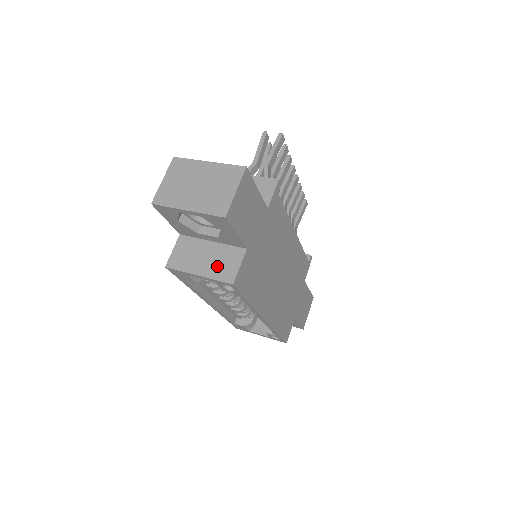
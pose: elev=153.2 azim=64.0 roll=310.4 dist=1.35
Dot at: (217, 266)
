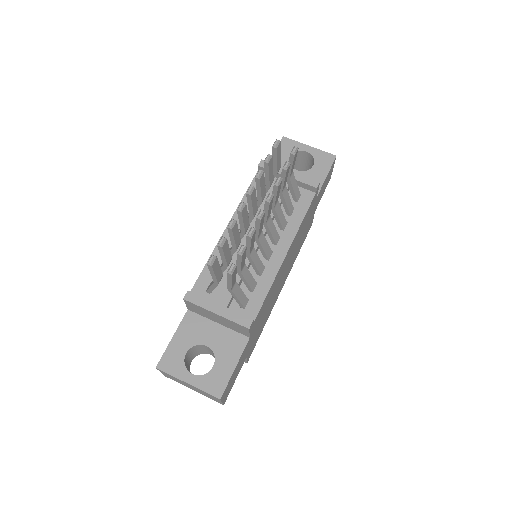
Dot at: occluded
